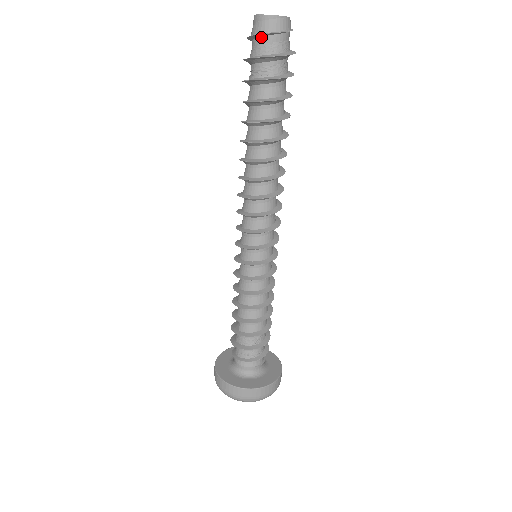
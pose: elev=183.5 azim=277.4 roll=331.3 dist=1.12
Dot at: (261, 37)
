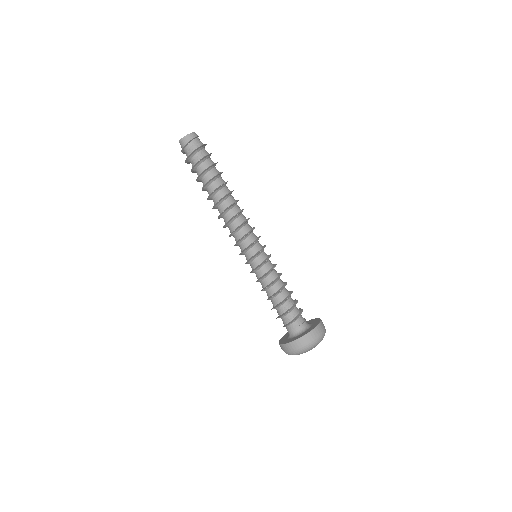
Dot at: (184, 150)
